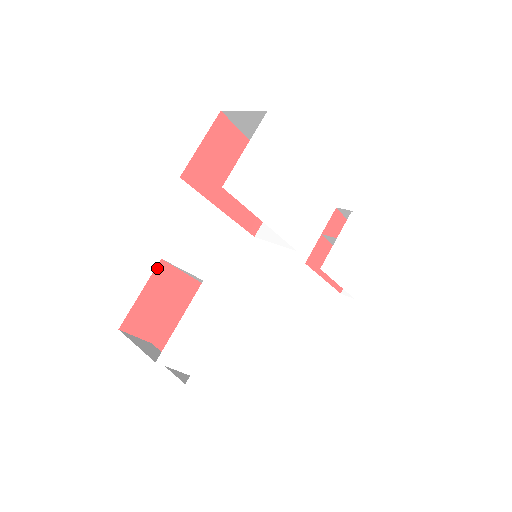
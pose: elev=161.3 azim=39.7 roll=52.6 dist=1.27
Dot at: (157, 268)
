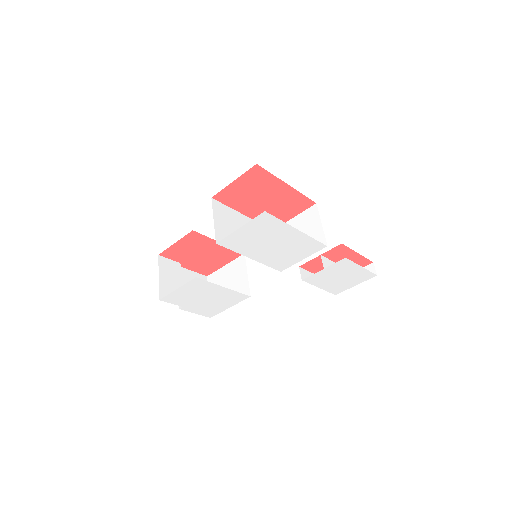
Dot at: (189, 234)
